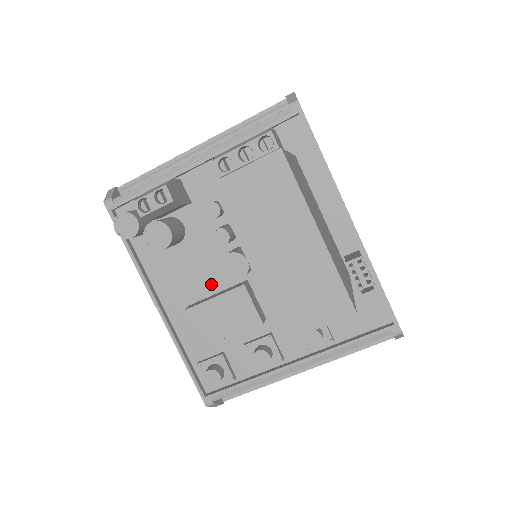
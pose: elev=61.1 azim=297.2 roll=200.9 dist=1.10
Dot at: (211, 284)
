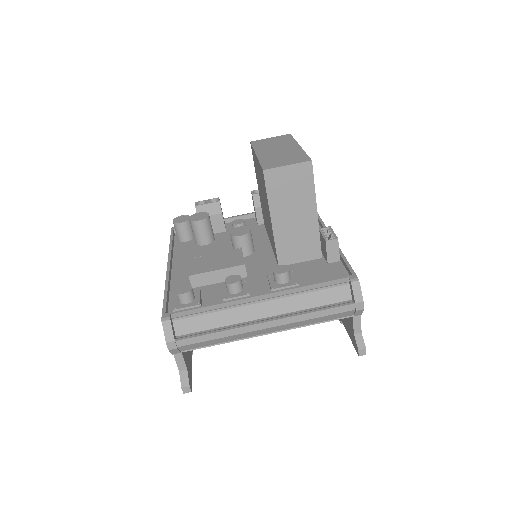
Dot at: occluded
